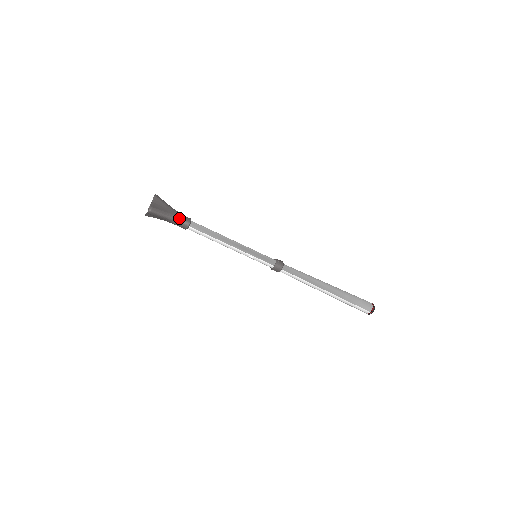
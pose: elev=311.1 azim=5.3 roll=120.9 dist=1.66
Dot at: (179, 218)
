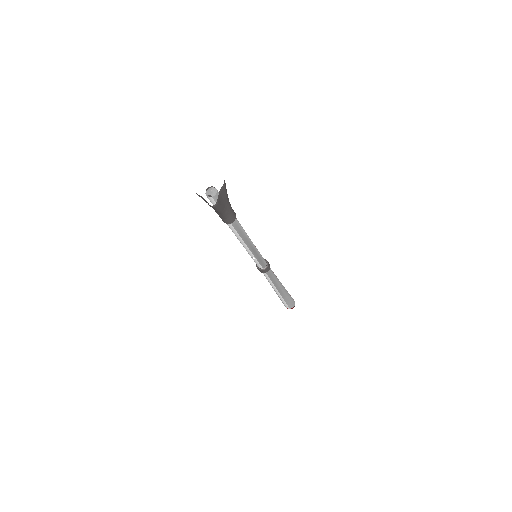
Dot at: (229, 215)
